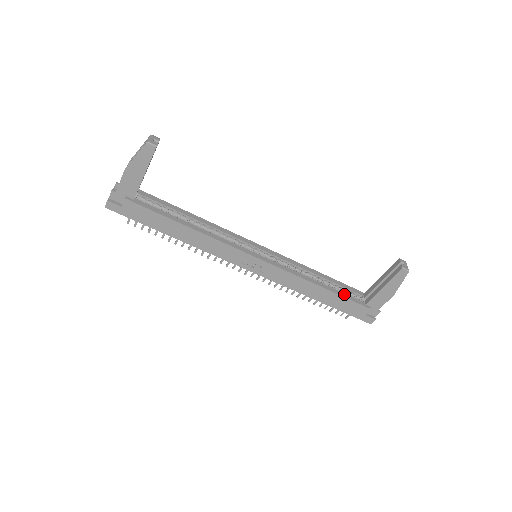
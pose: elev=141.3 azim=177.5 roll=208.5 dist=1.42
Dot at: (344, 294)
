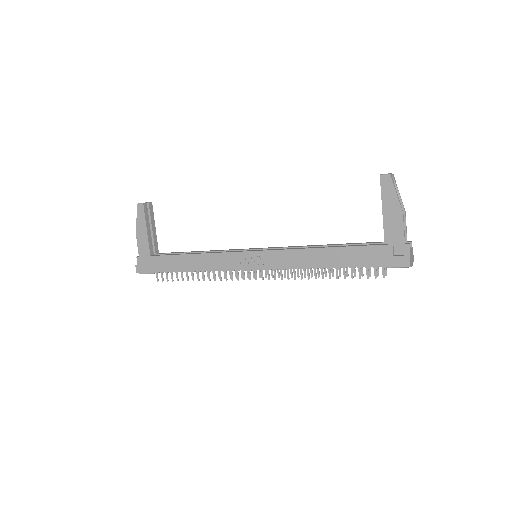
Dot at: (353, 245)
